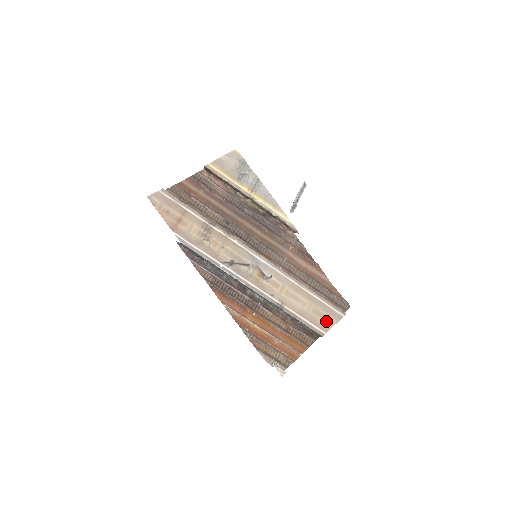
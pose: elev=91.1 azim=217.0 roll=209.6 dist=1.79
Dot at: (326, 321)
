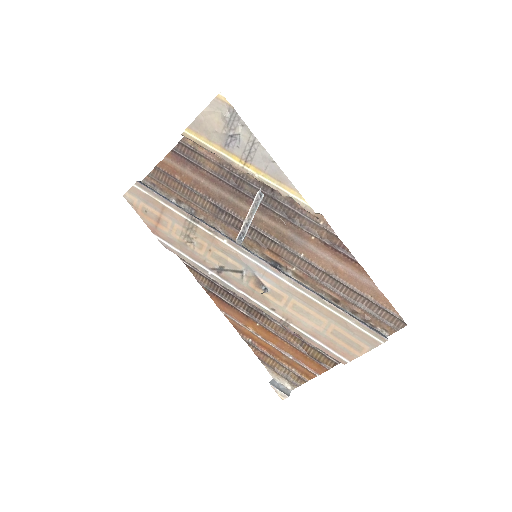
Dot at: (351, 347)
